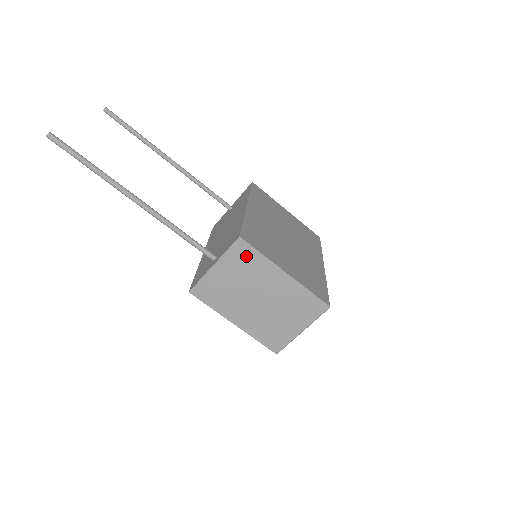
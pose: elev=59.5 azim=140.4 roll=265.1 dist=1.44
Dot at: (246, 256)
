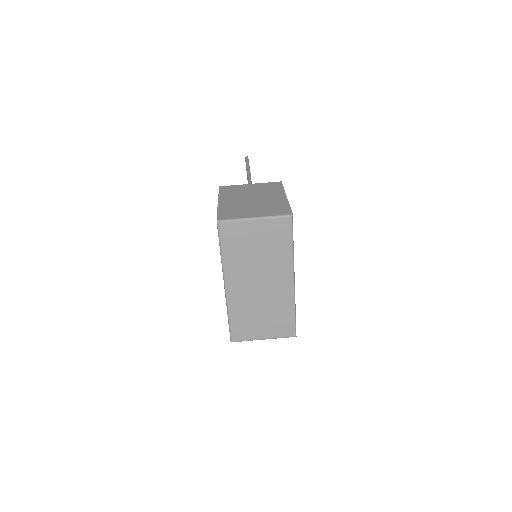
Dot at: (274, 186)
